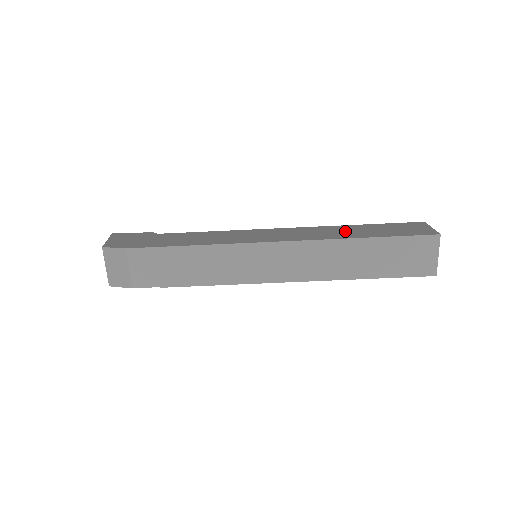
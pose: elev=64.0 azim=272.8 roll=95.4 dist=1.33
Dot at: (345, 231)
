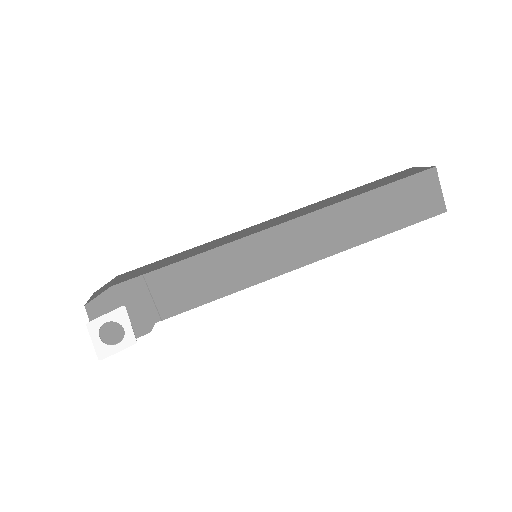
Dot at: occluded
